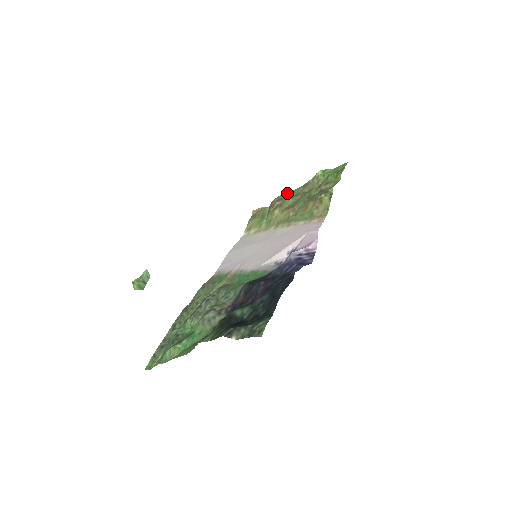
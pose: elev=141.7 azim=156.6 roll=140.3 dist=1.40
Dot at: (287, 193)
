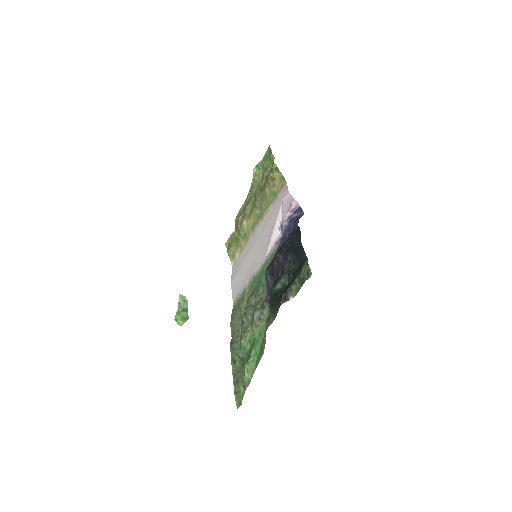
Dot at: (241, 207)
